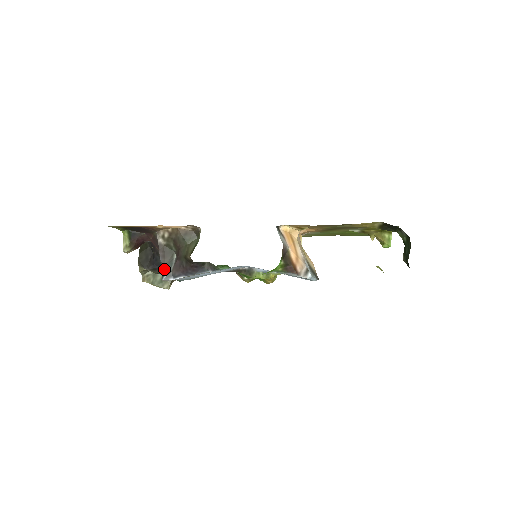
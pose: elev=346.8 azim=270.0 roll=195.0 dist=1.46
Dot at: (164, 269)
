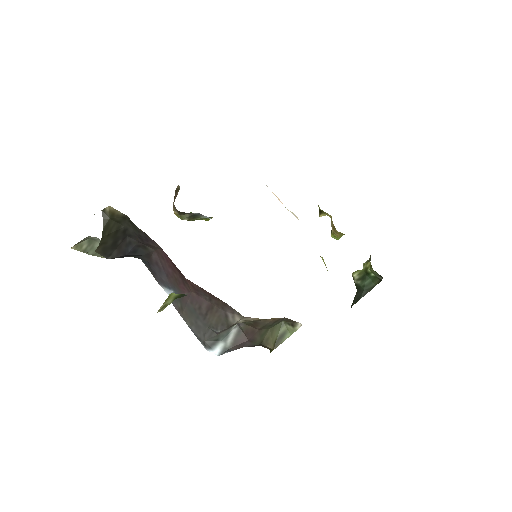
Dot at: (214, 337)
